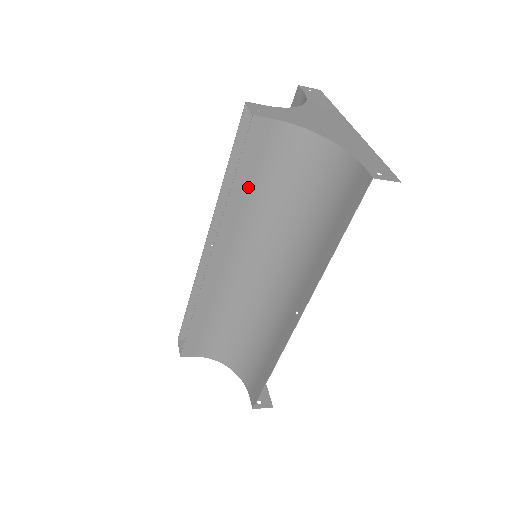
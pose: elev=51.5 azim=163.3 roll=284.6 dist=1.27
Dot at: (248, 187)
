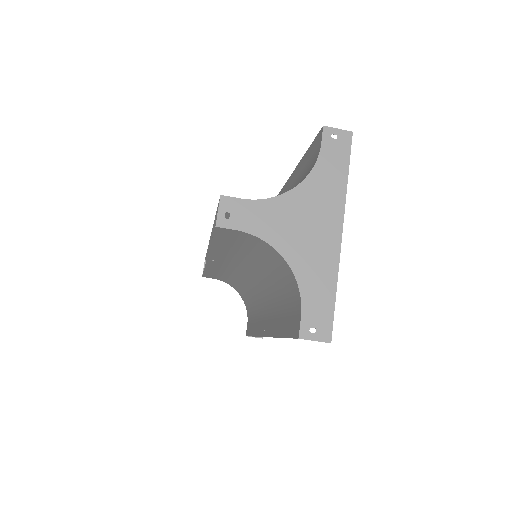
Dot at: (228, 246)
